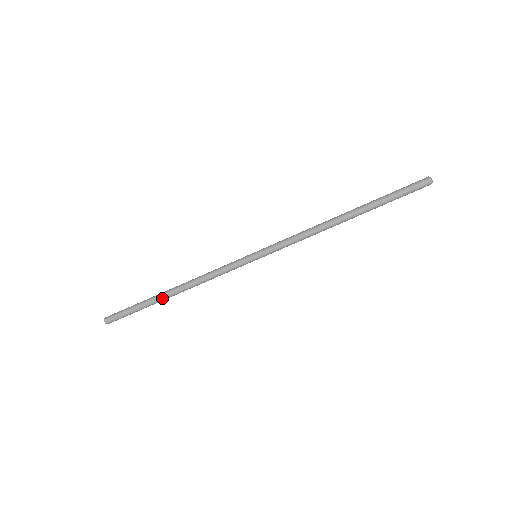
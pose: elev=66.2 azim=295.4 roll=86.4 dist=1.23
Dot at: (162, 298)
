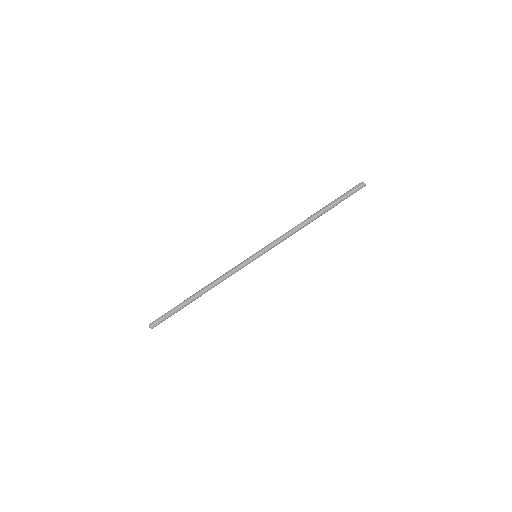
Dot at: (191, 298)
